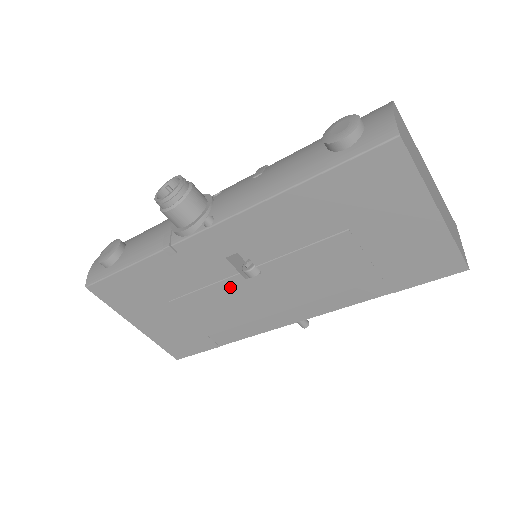
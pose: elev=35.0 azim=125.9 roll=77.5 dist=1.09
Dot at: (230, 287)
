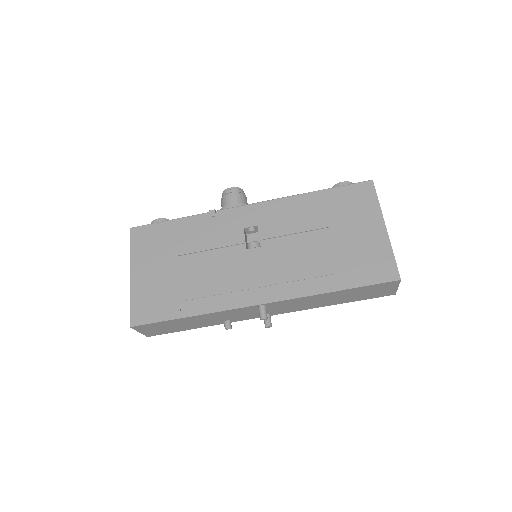
Dot at: (231, 254)
